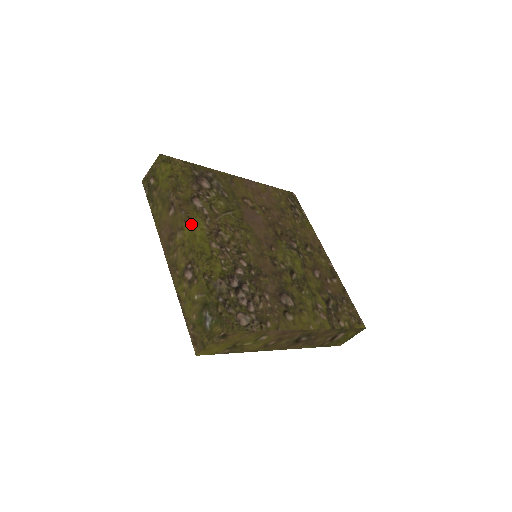
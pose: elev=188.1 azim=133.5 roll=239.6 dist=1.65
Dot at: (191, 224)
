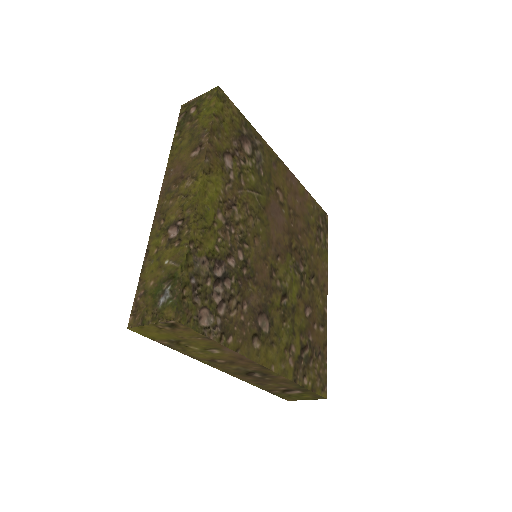
Dot at: (209, 178)
